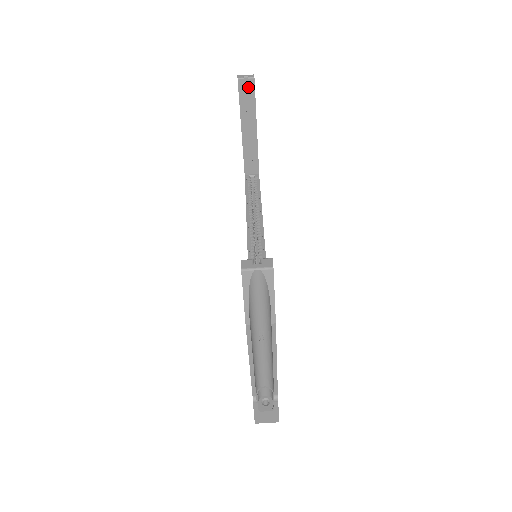
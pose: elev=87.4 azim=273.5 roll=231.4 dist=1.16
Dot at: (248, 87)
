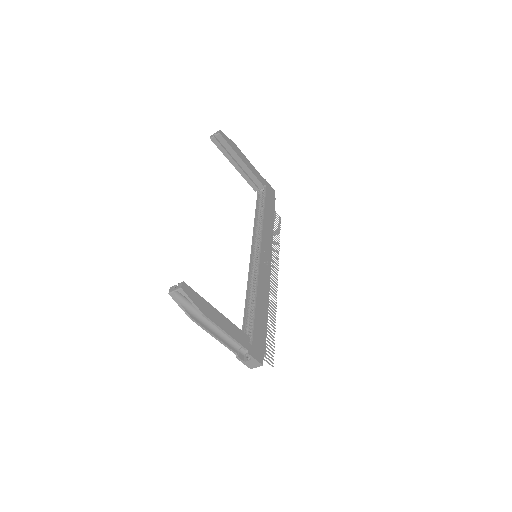
Dot at: (220, 140)
